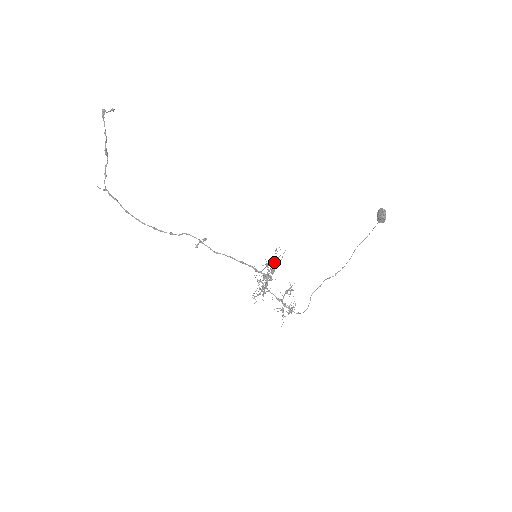
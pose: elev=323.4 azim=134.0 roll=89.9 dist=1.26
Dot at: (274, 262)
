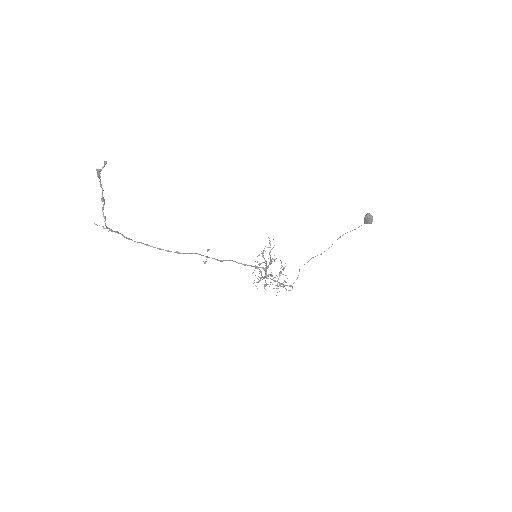
Dot at: (269, 252)
